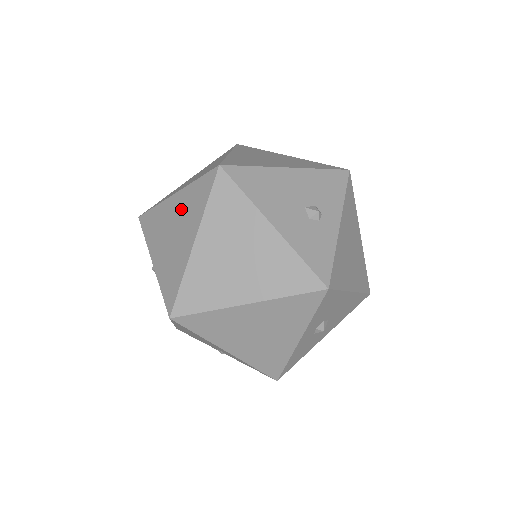
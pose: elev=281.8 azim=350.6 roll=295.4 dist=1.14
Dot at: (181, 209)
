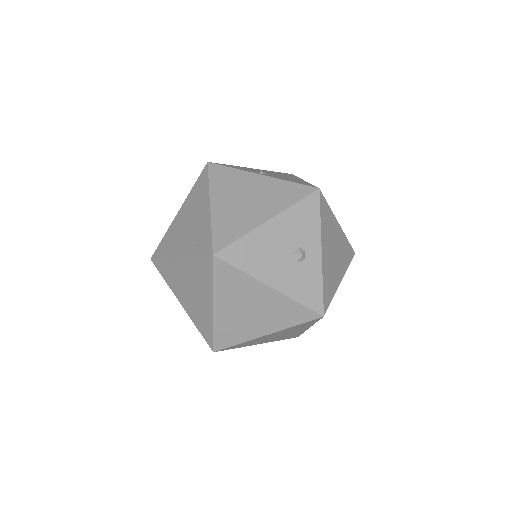
Dot at: (190, 274)
